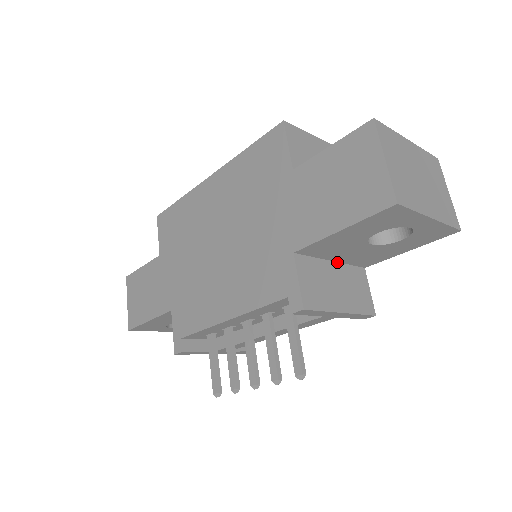
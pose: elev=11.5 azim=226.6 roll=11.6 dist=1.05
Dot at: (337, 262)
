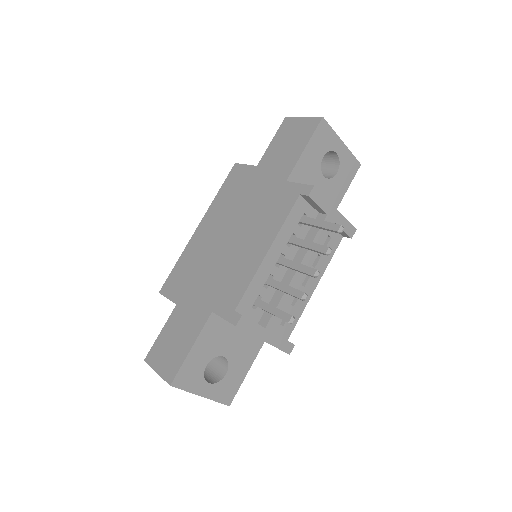
Dot at: occluded
